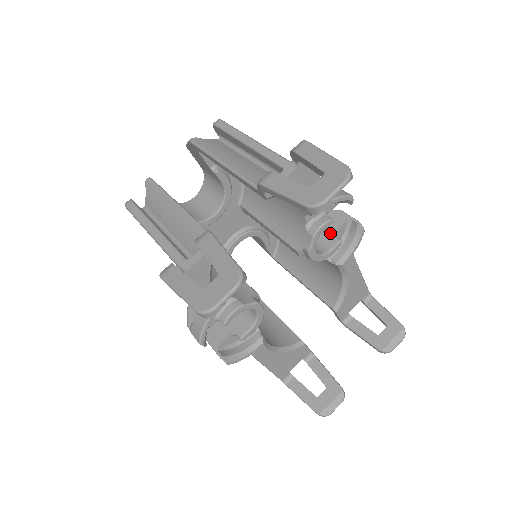
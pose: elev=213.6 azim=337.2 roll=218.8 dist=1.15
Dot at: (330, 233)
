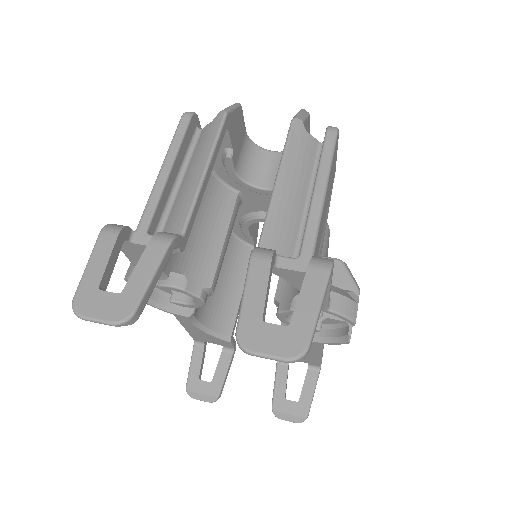
Dot at: occluded
